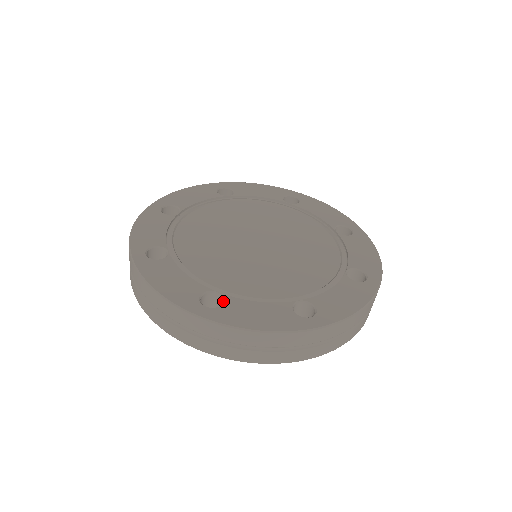
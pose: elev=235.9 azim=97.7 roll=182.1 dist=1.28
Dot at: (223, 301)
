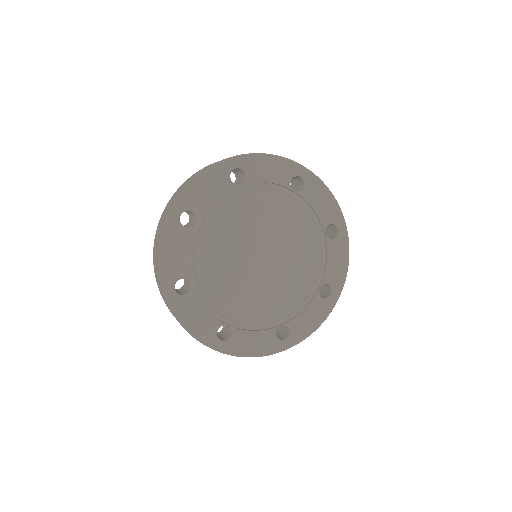
Dot at: (232, 334)
